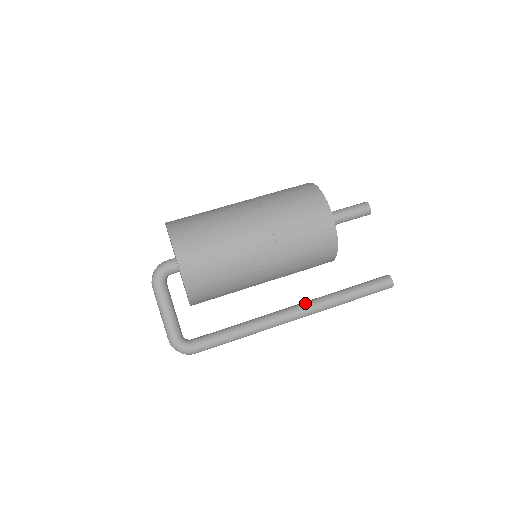
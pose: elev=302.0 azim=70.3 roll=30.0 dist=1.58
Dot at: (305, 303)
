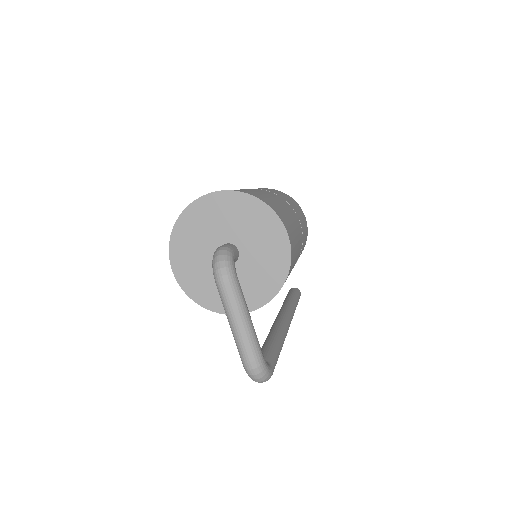
Dot at: (286, 311)
